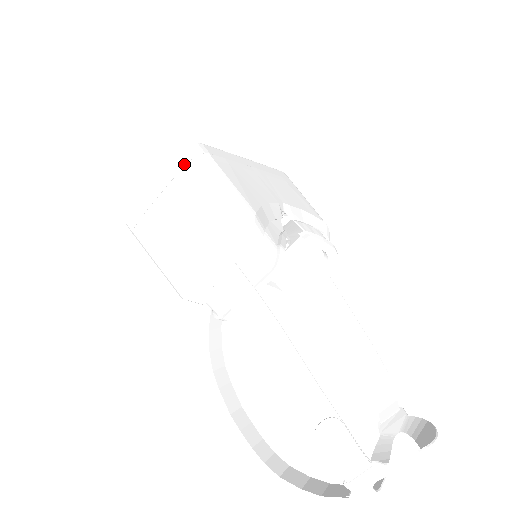
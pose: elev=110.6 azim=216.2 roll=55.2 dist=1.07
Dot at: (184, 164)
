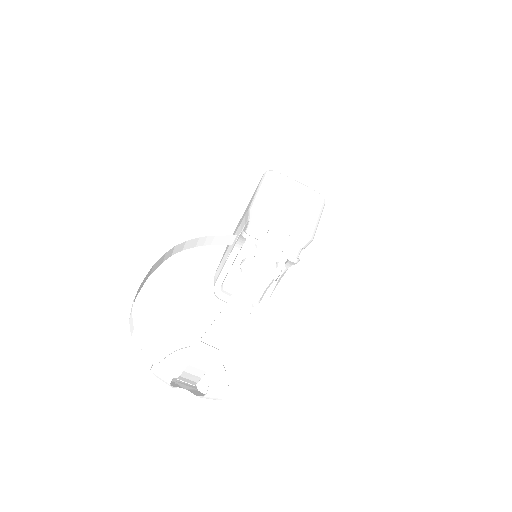
Dot at: (318, 198)
